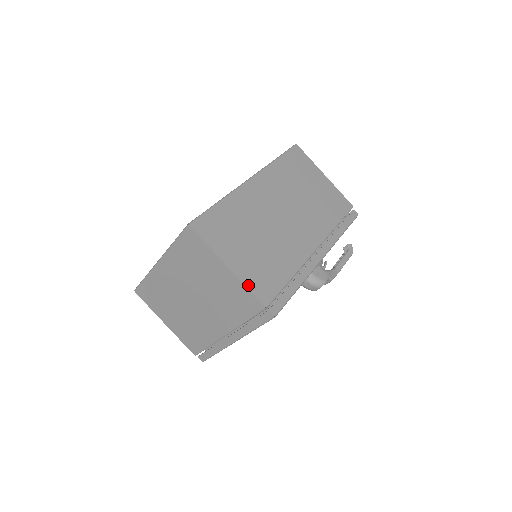
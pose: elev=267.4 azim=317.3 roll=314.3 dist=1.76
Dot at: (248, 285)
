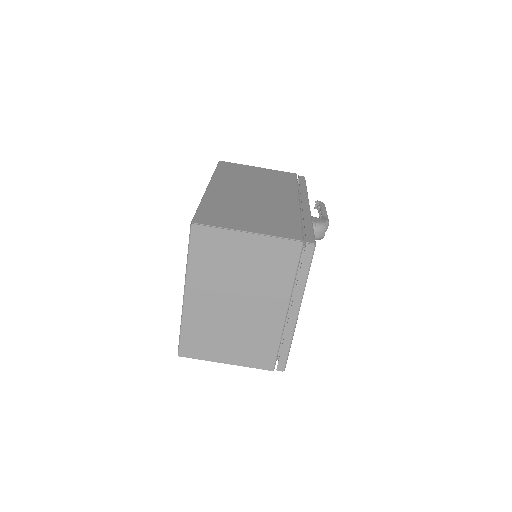
Dot at: (275, 235)
